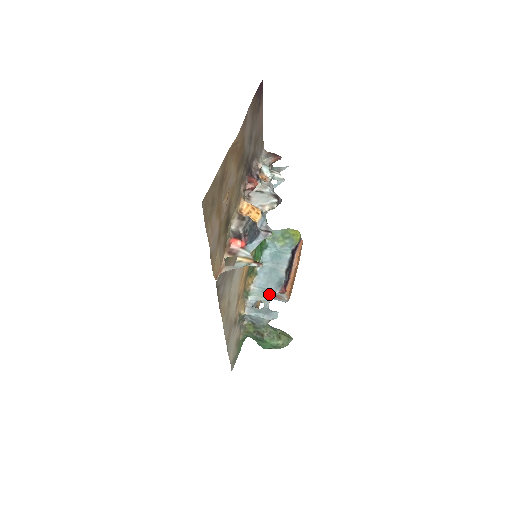
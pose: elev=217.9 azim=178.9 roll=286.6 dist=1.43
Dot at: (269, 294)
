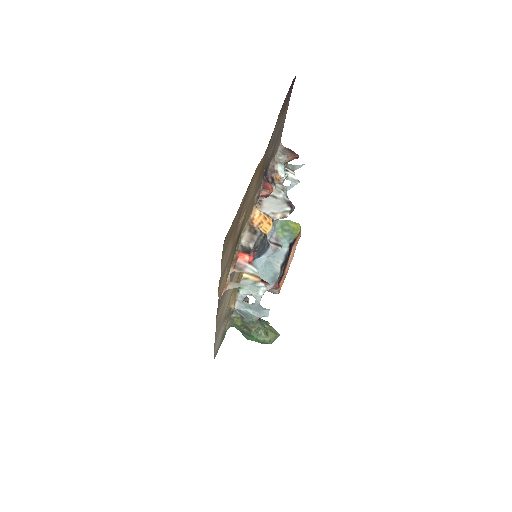
Dot at: (262, 289)
